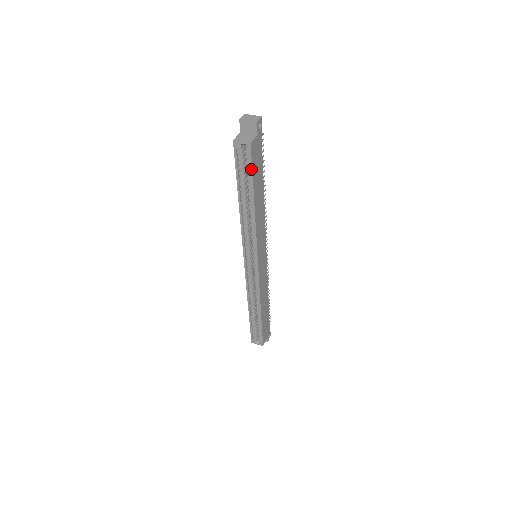
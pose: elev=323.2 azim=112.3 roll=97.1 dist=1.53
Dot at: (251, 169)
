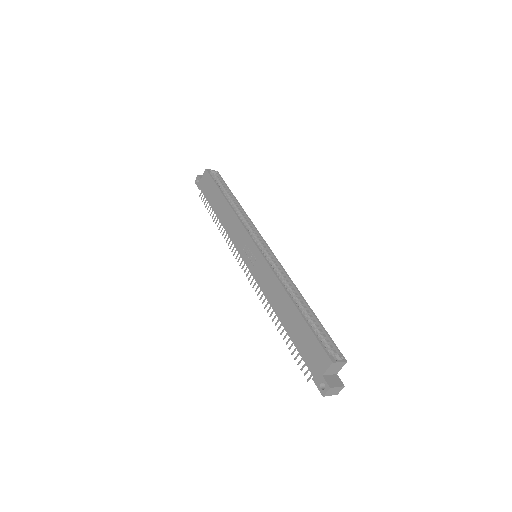
Dot at: (224, 182)
